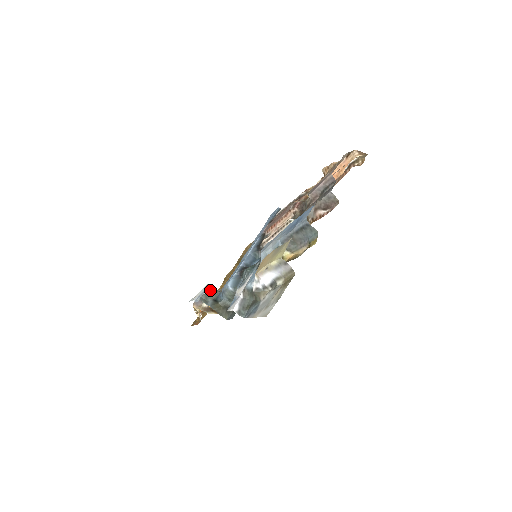
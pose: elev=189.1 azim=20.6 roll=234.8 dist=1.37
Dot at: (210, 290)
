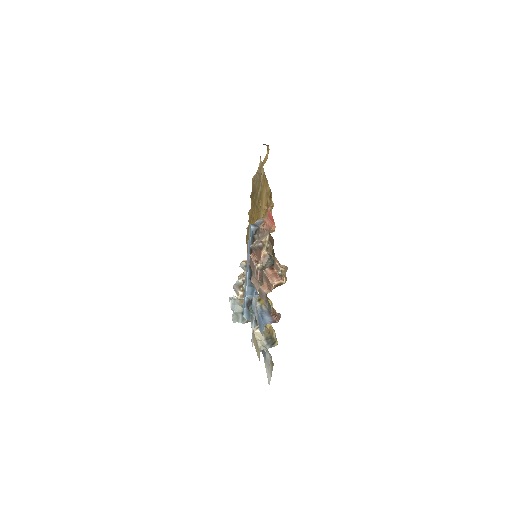
Dot at: (236, 306)
